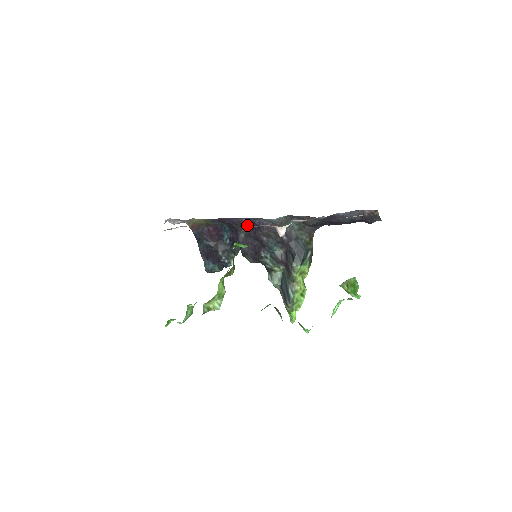
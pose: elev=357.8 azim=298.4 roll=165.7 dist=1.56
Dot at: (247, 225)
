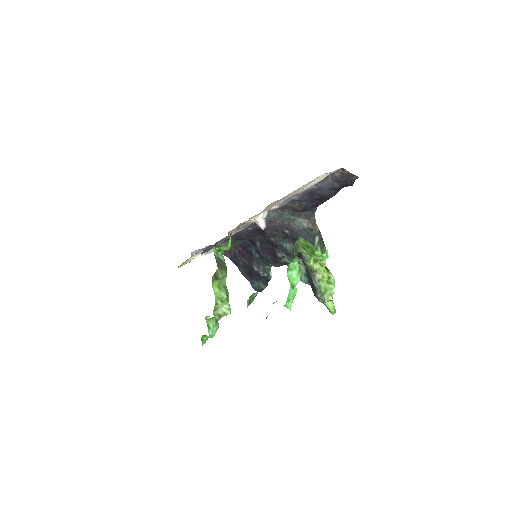
Dot at: (256, 233)
